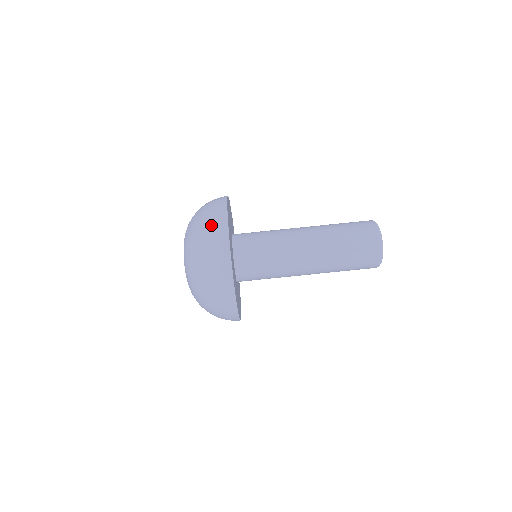
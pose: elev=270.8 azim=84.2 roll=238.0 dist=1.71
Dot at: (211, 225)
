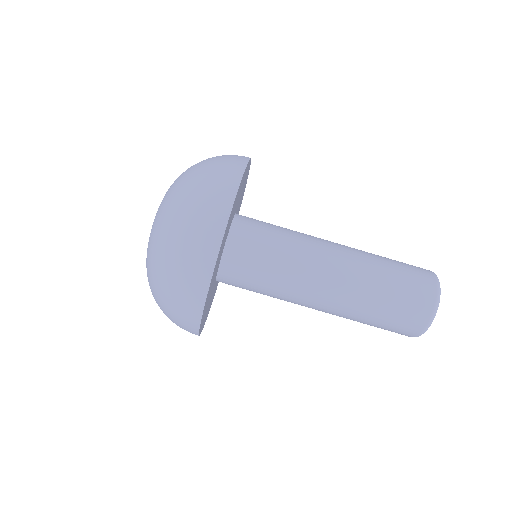
Dot at: (189, 257)
